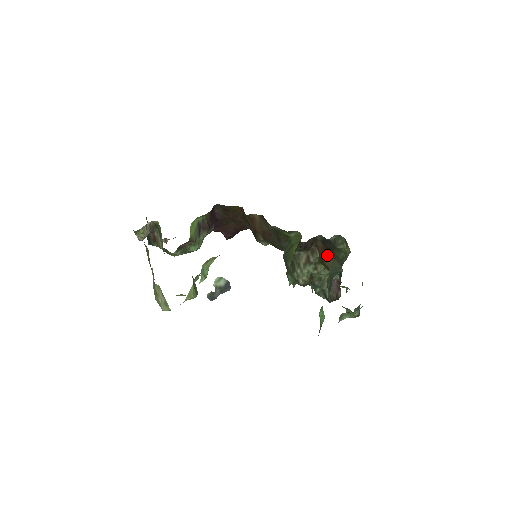
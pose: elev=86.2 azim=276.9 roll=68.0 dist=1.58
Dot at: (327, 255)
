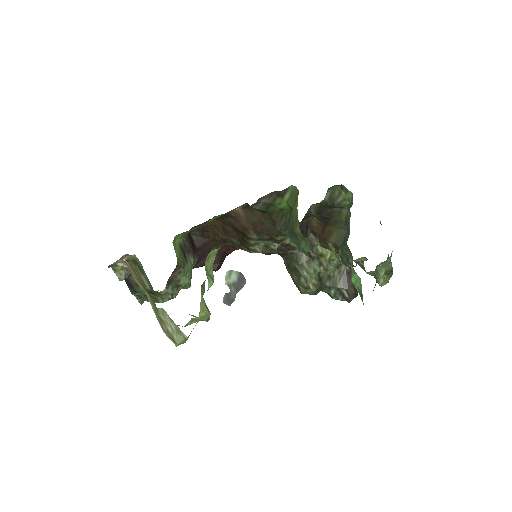
Dot at: (328, 230)
